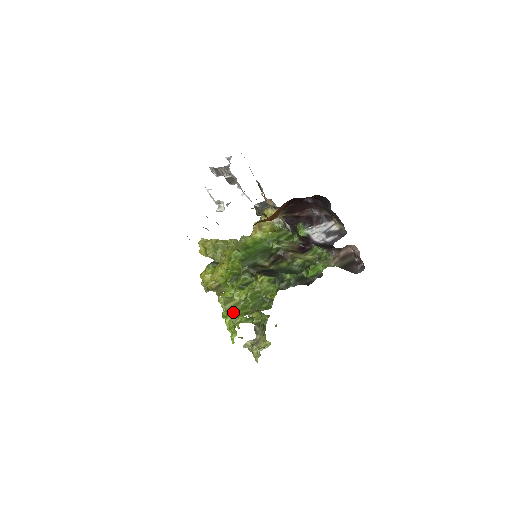
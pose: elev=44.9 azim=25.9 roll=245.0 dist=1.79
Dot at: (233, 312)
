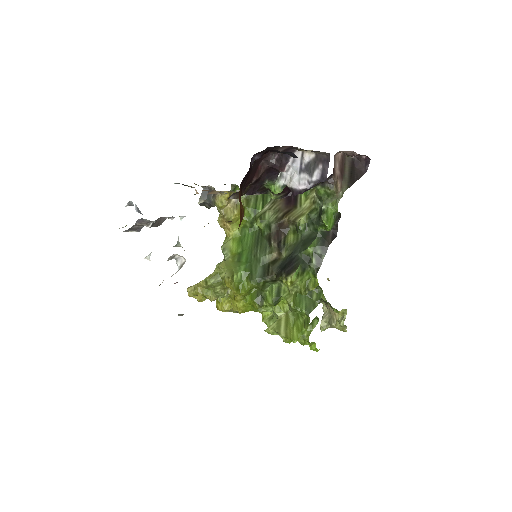
Dot at: (292, 330)
